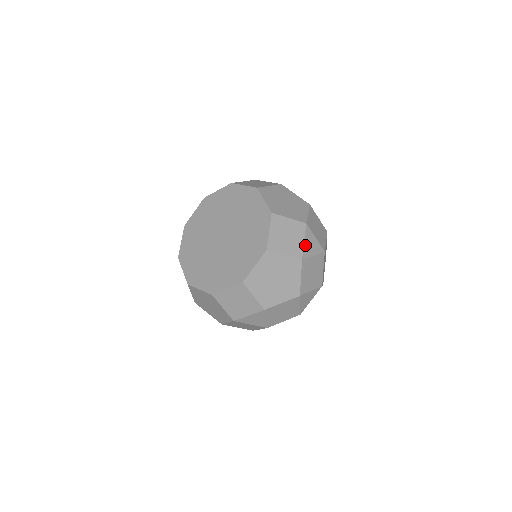
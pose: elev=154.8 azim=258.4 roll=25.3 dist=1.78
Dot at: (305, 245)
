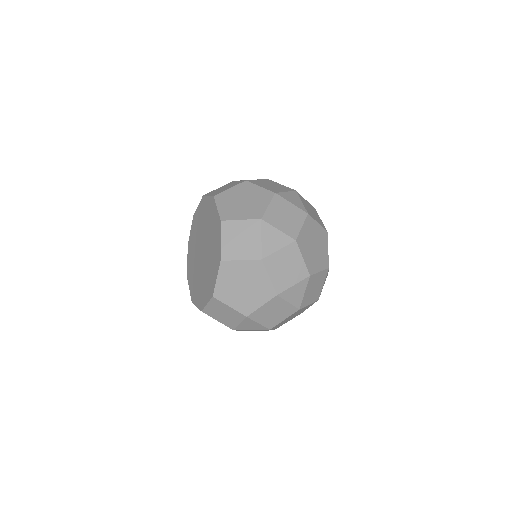
Dot at: (264, 243)
